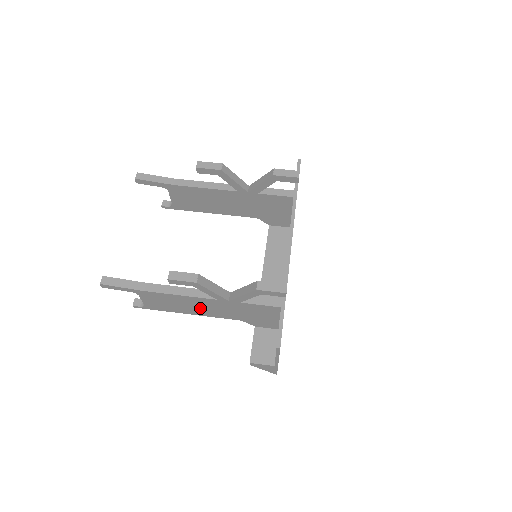
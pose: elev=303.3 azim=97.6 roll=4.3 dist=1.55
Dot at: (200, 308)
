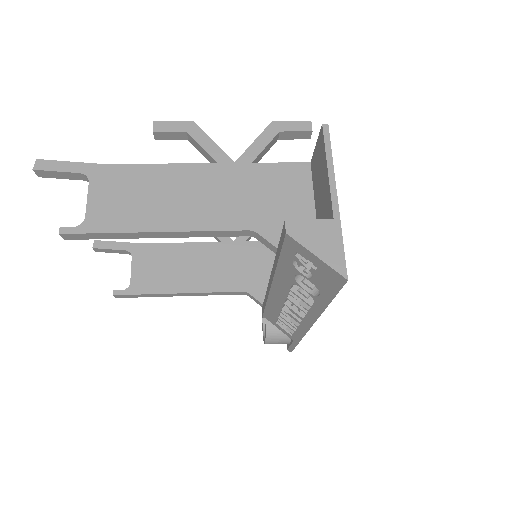
Dot at: (186, 201)
